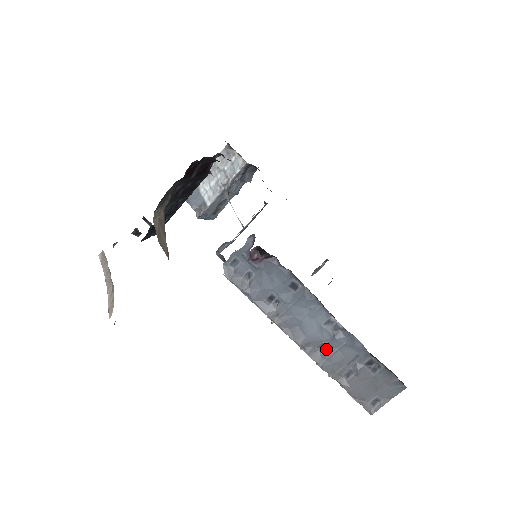
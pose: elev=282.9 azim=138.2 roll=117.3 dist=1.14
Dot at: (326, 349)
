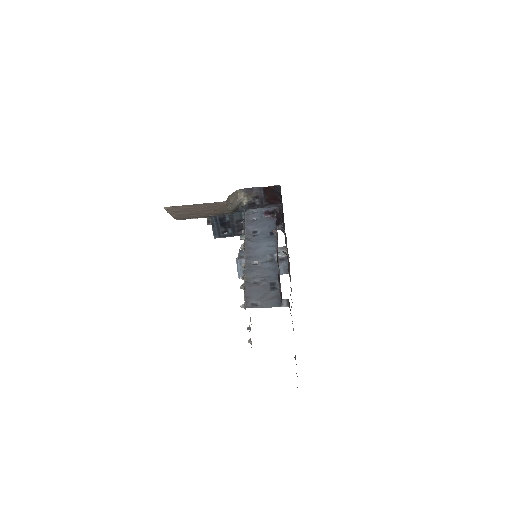
Dot at: (257, 265)
